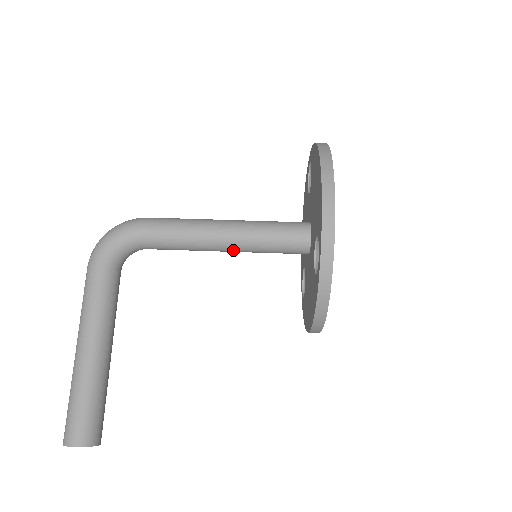
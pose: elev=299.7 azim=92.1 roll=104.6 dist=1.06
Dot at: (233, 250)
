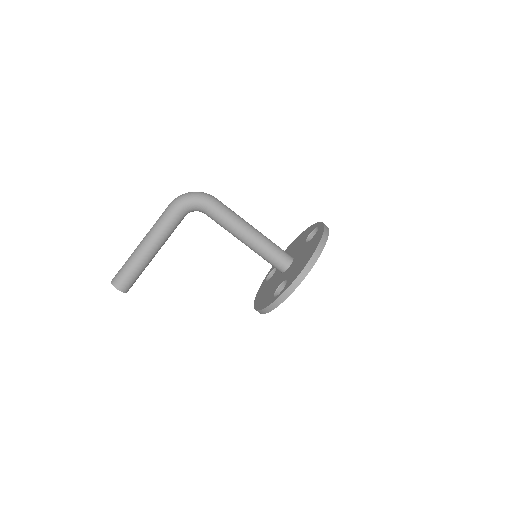
Dot at: occluded
